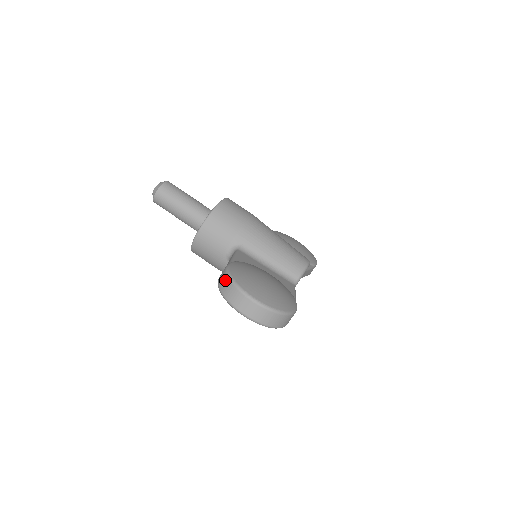
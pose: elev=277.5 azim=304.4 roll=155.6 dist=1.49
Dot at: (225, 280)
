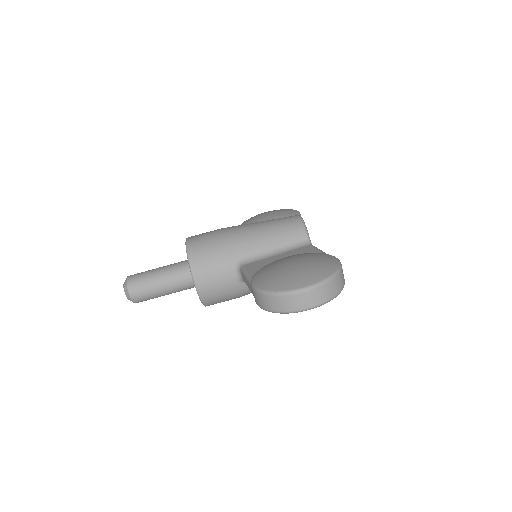
Dot at: (265, 299)
